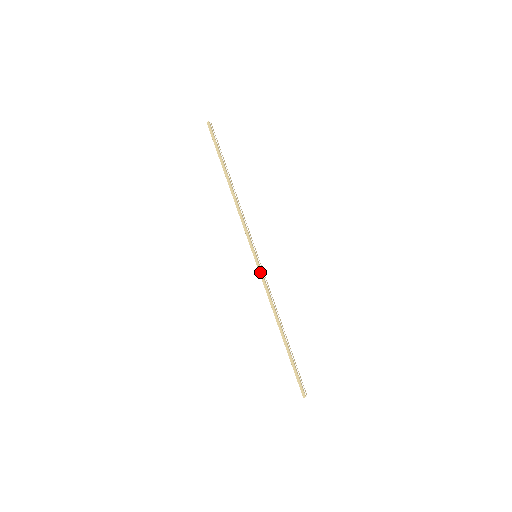
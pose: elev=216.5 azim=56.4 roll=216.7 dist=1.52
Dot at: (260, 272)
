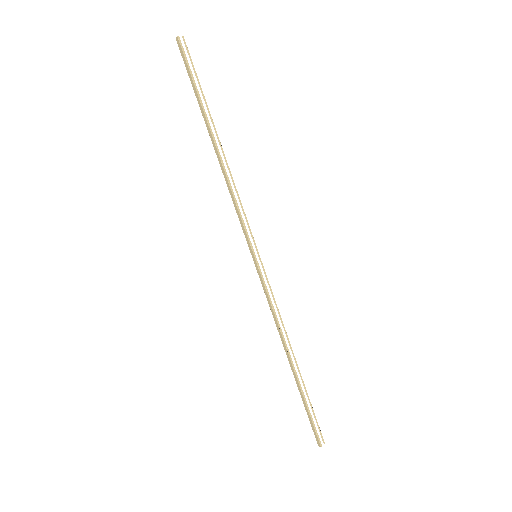
Dot at: (261, 280)
